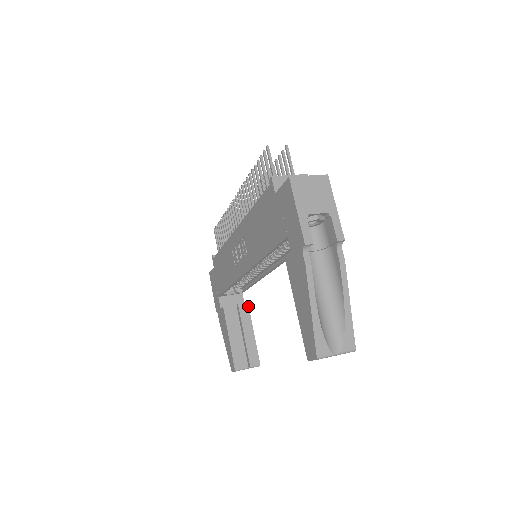
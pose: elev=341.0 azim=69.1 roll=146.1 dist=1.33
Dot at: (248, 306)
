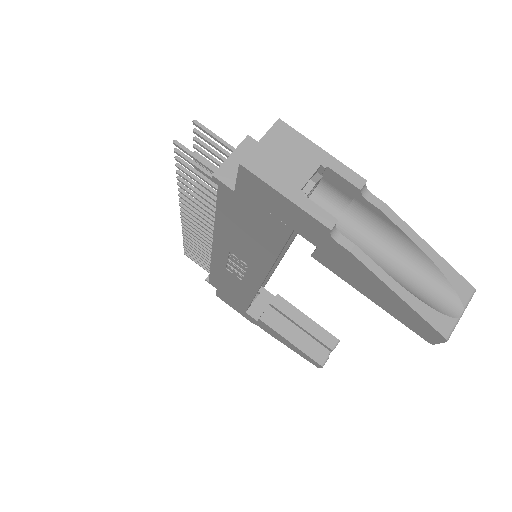
Dot at: (281, 297)
